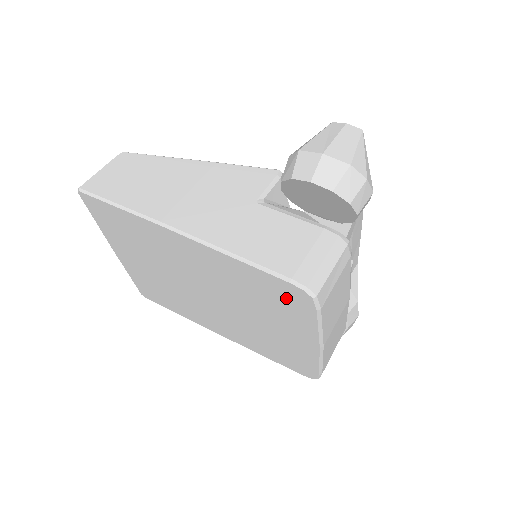
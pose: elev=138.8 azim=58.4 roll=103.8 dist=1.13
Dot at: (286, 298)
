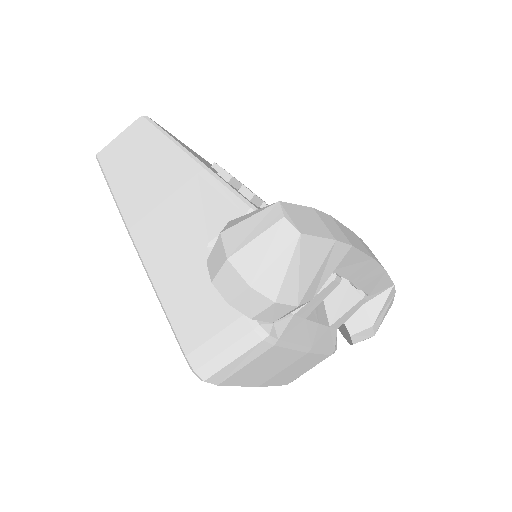
Dot at: occluded
